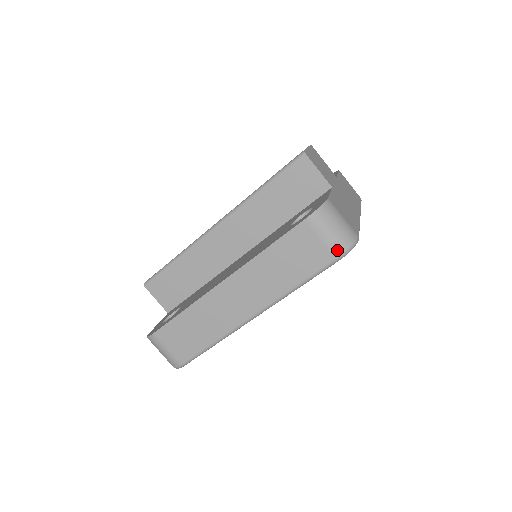
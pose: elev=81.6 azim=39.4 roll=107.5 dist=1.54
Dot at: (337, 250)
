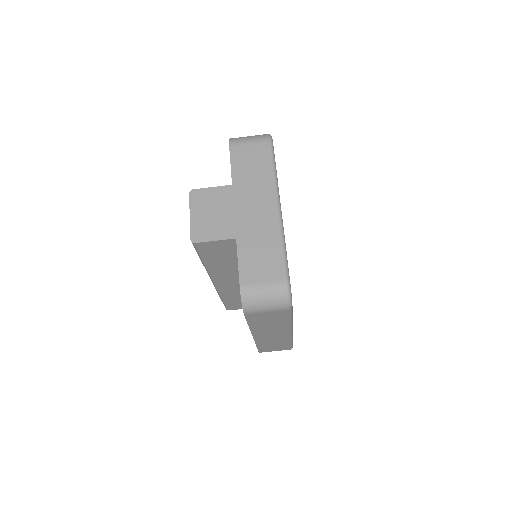
Dot at: (283, 308)
